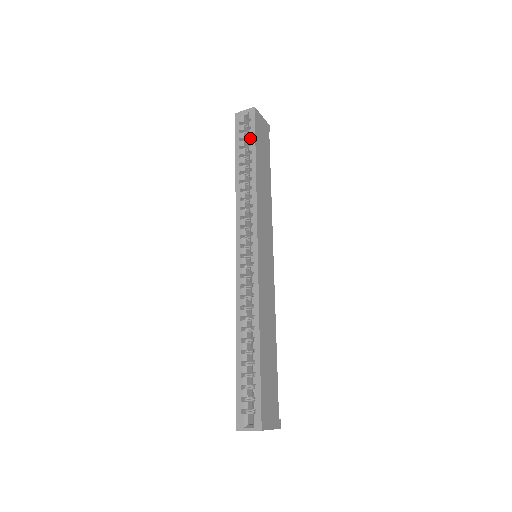
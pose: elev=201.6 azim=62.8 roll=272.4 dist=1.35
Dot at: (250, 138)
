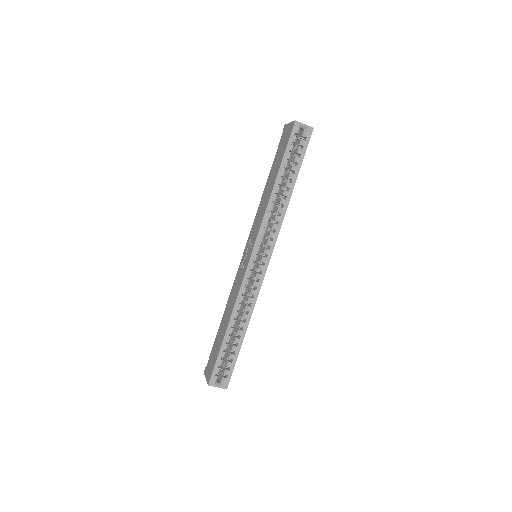
Dot at: (299, 158)
